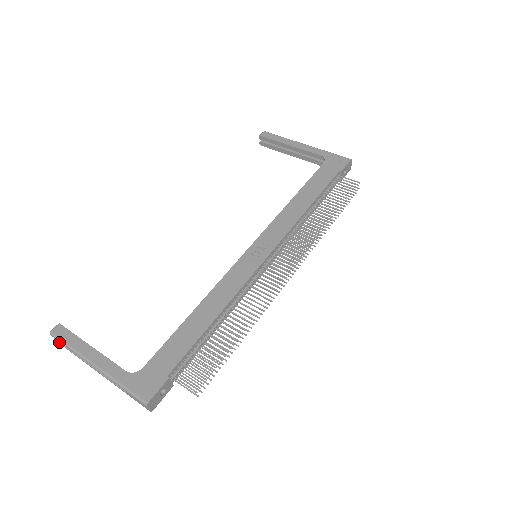
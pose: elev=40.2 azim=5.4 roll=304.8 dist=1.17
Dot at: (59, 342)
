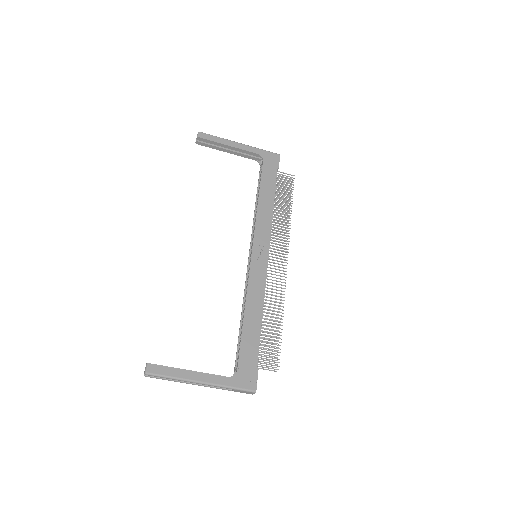
Dot at: (152, 377)
